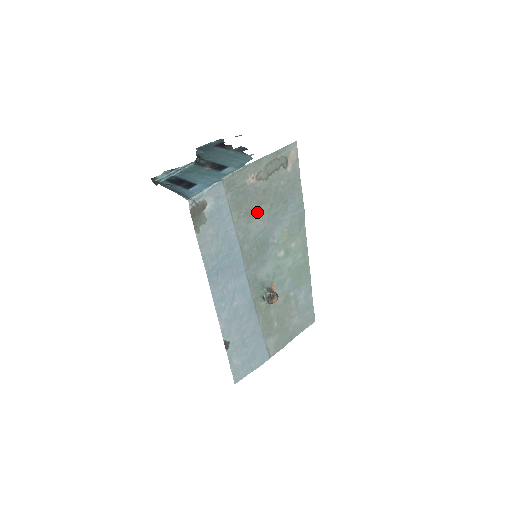
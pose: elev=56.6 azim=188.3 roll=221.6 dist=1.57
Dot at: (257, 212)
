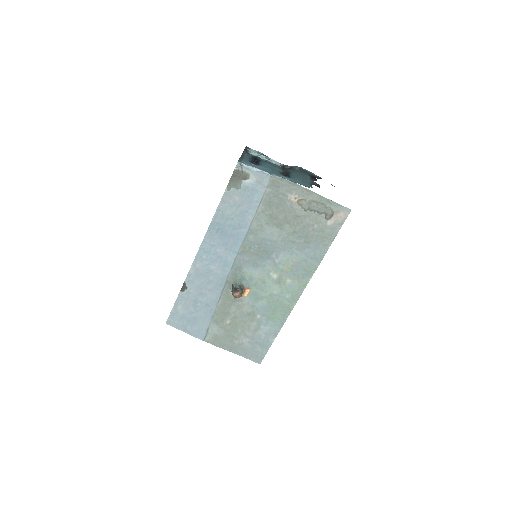
Dot at: (280, 224)
